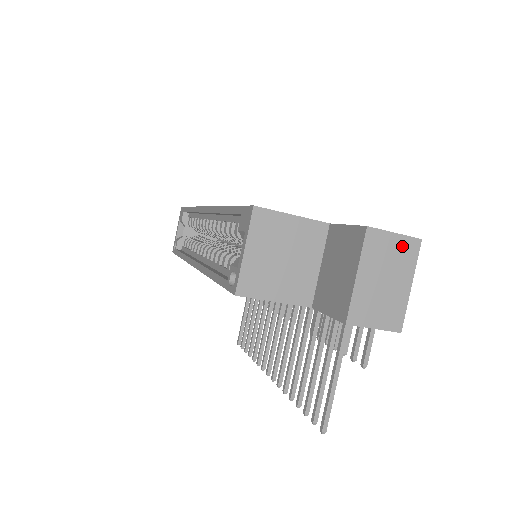
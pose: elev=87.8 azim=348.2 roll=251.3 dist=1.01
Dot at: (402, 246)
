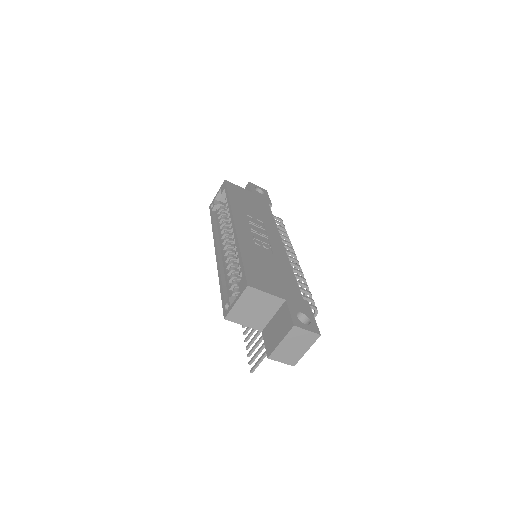
Dot at: (309, 336)
